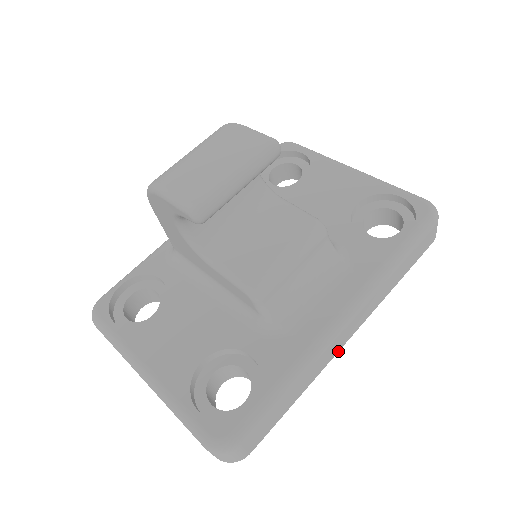
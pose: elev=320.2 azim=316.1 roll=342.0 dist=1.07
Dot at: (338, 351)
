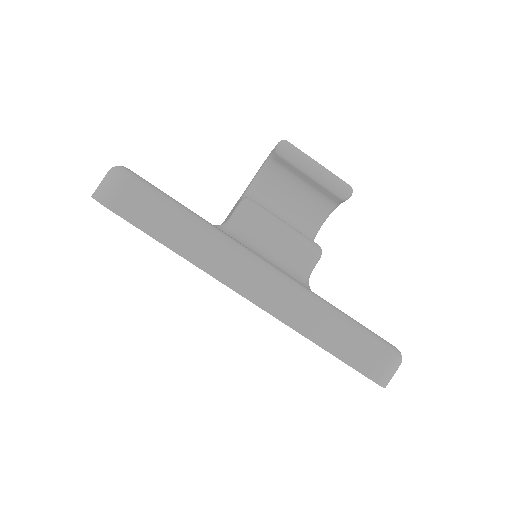
Dot at: (229, 287)
